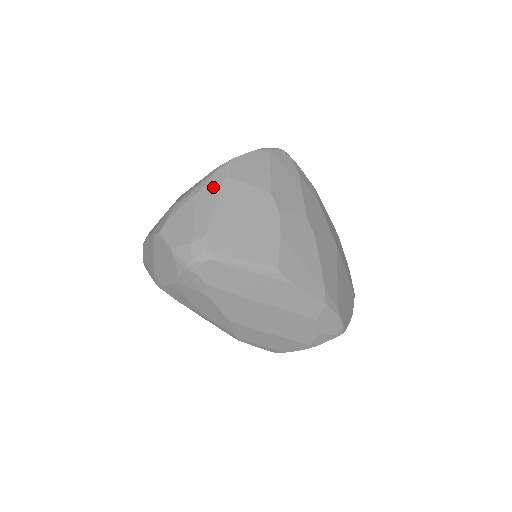
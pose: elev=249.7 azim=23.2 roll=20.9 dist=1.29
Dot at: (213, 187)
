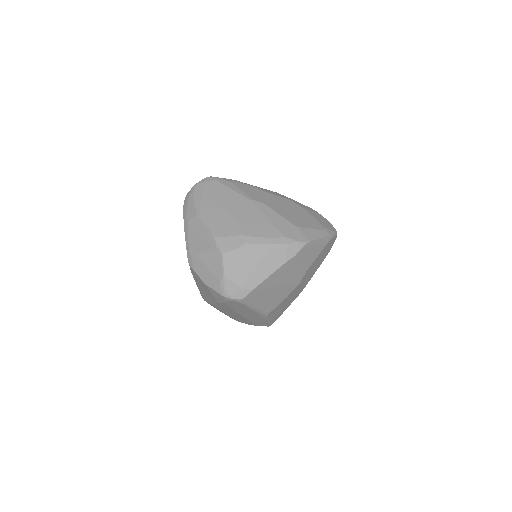
Dot at: (281, 257)
